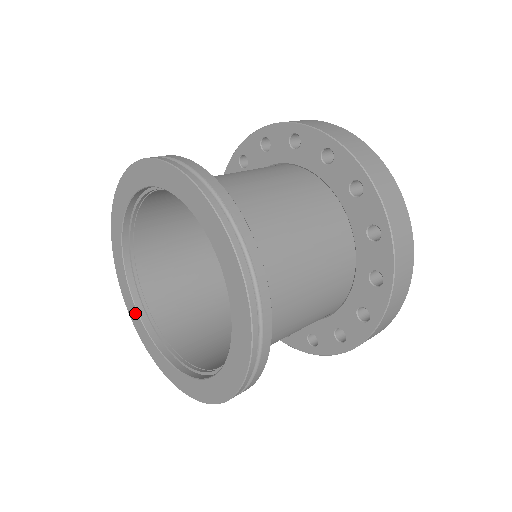
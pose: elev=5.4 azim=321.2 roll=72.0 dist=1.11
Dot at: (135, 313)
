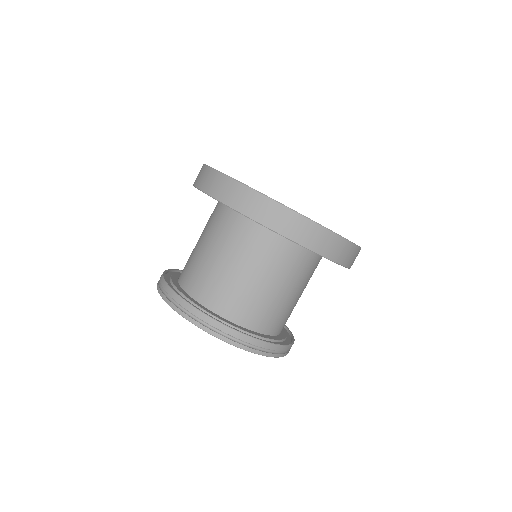
Dot at: occluded
